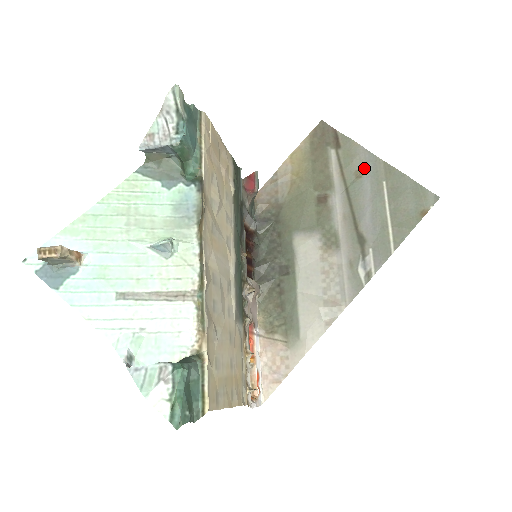
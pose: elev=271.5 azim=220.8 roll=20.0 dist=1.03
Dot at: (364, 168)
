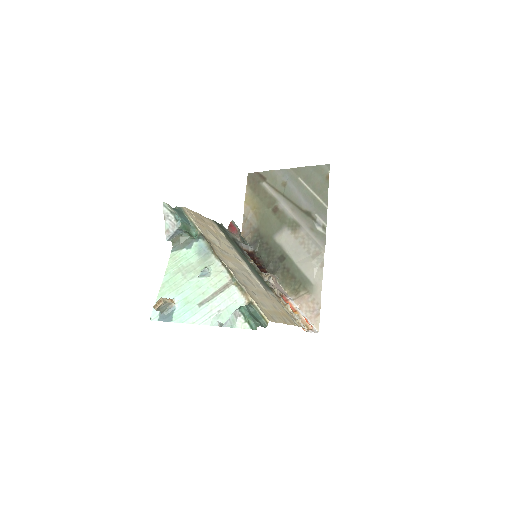
Dot at: (284, 179)
